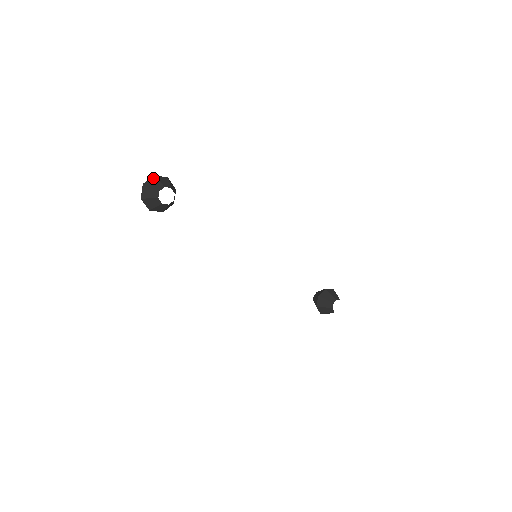
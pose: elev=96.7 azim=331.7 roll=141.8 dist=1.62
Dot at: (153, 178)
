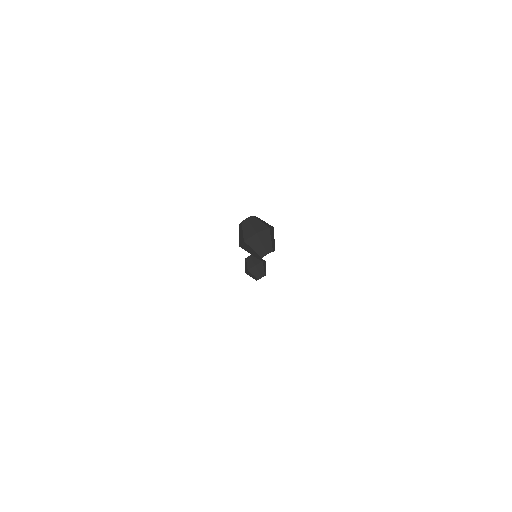
Dot at: (267, 231)
